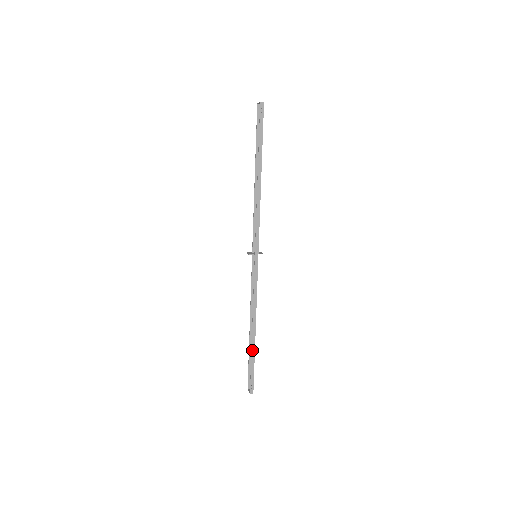
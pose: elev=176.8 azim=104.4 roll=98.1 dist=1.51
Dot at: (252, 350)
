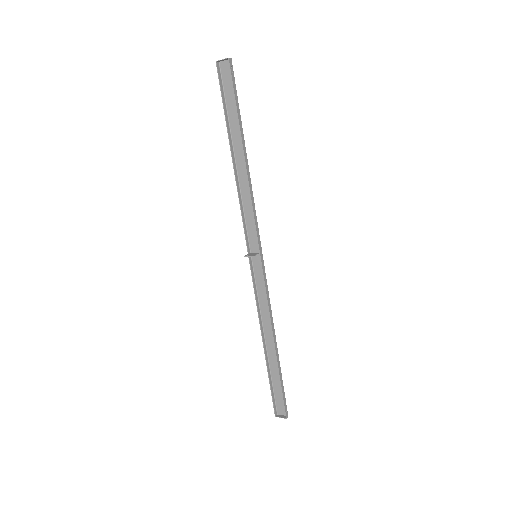
Dot at: (279, 368)
